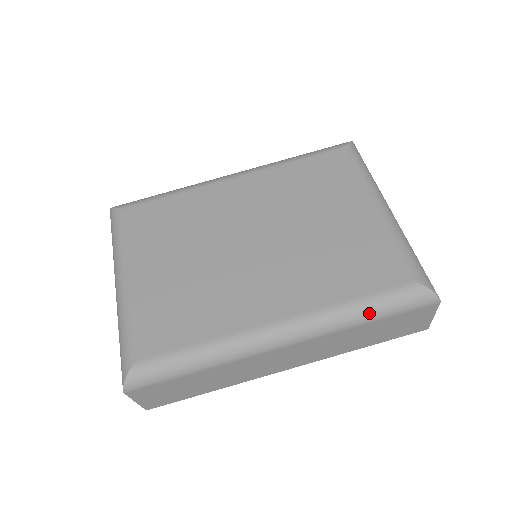
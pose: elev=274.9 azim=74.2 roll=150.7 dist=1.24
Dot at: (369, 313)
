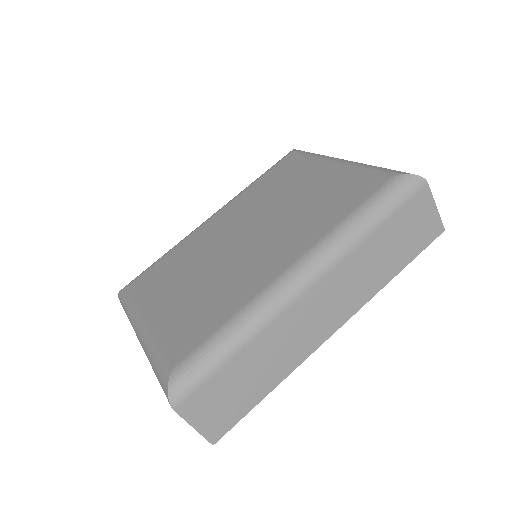
Dot at: (368, 218)
